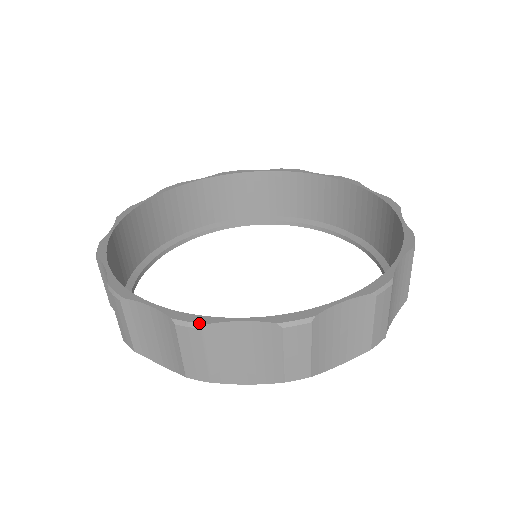
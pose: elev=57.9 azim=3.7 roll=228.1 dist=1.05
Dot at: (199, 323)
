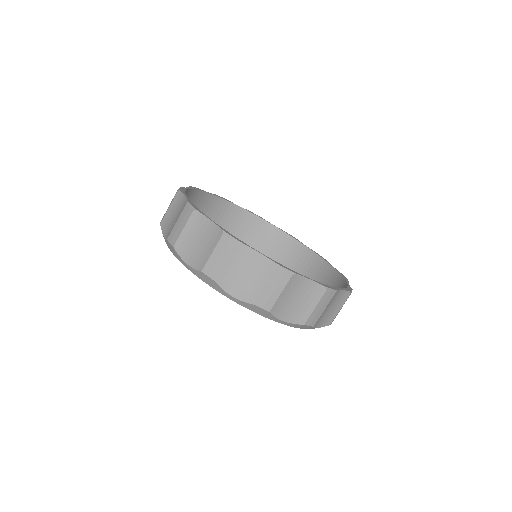
Dot at: (195, 208)
